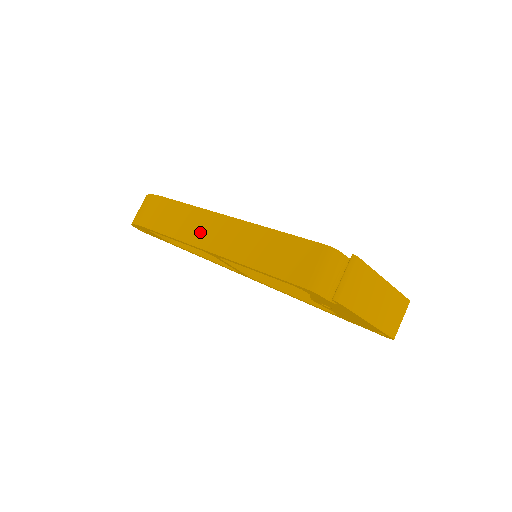
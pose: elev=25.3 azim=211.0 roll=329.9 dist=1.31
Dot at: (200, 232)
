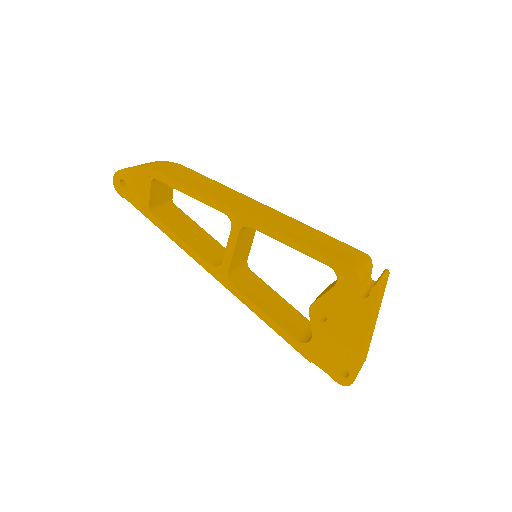
Dot at: (232, 200)
